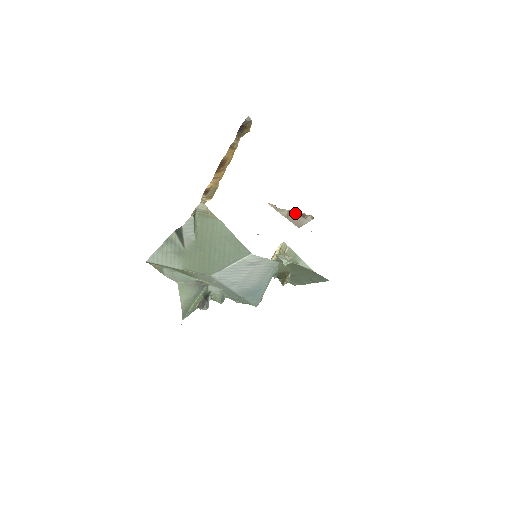
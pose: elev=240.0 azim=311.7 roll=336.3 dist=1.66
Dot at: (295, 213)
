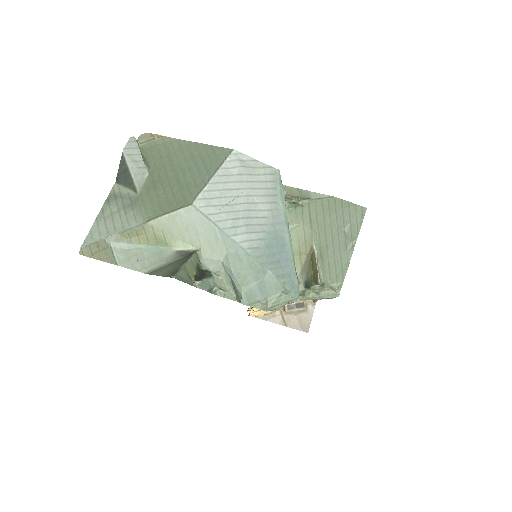
Dot at: (289, 307)
